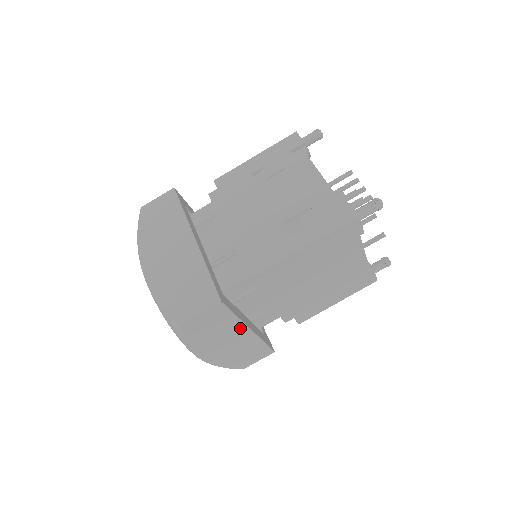
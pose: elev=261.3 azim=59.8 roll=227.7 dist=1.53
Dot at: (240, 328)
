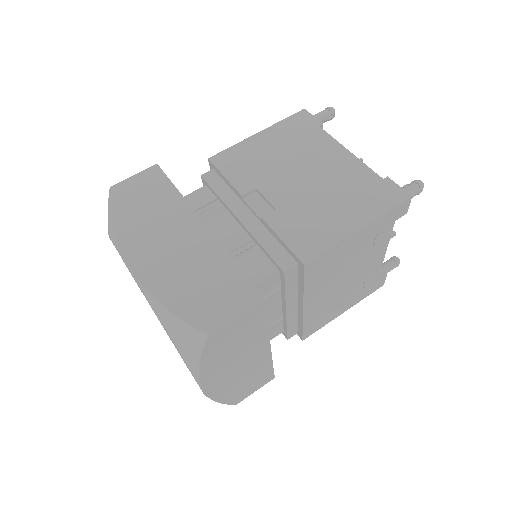
Dot at: (186, 215)
